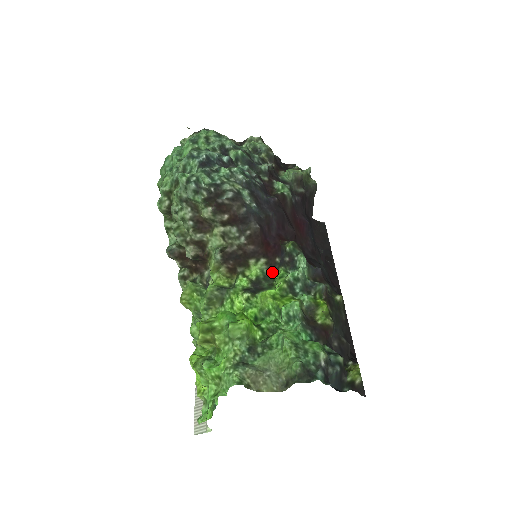
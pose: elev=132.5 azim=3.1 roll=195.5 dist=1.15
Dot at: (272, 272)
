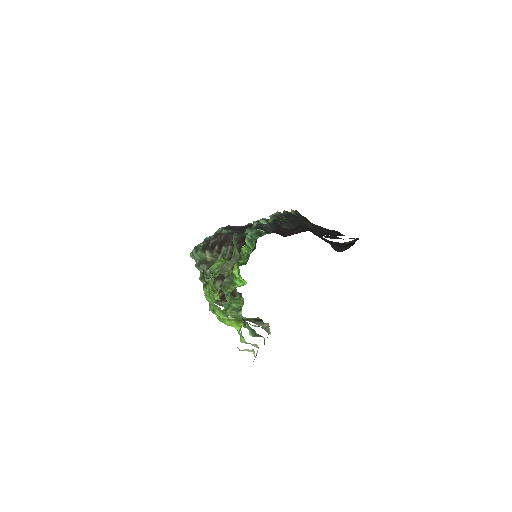
Dot at: (255, 246)
